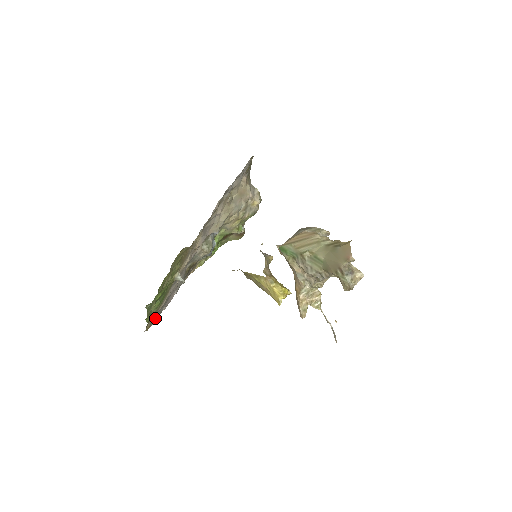
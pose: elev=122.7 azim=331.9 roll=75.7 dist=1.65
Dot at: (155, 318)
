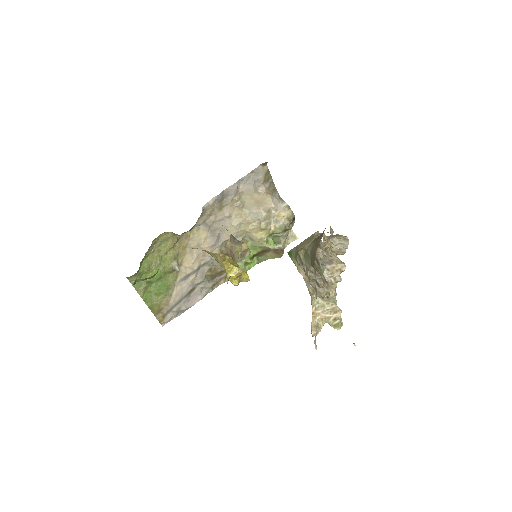
Dot at: (172, 314)
